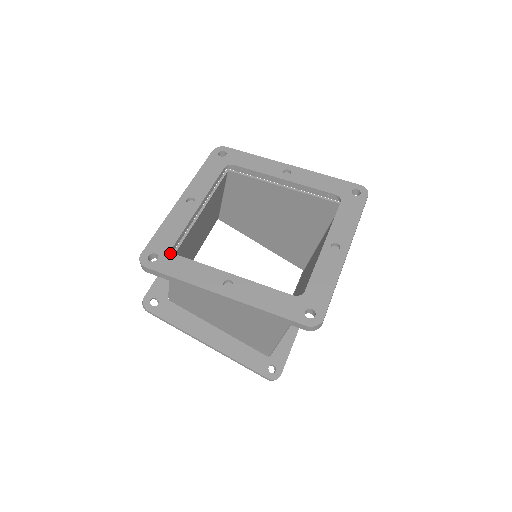
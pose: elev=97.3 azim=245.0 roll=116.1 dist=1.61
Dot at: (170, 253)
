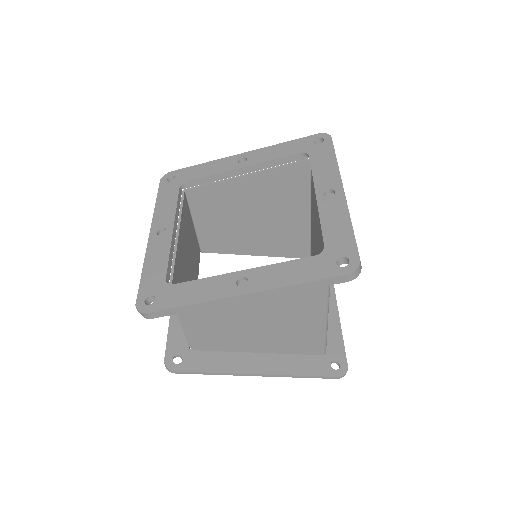
Dot at: (166, 287)
